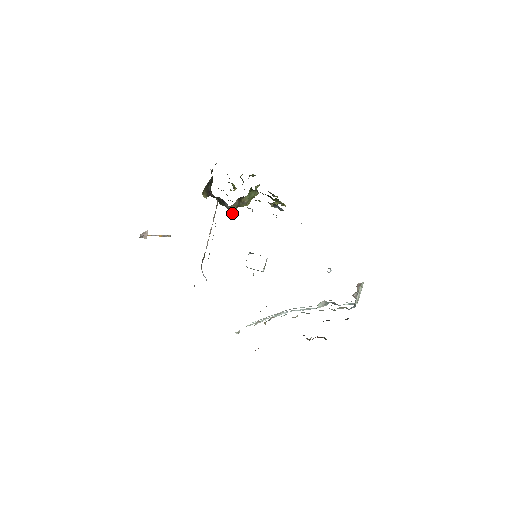
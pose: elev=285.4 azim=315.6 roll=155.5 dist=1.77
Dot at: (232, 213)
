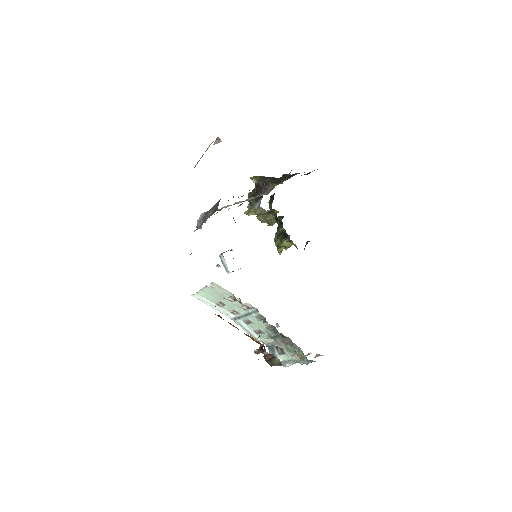
Dot at: (247, 213)
